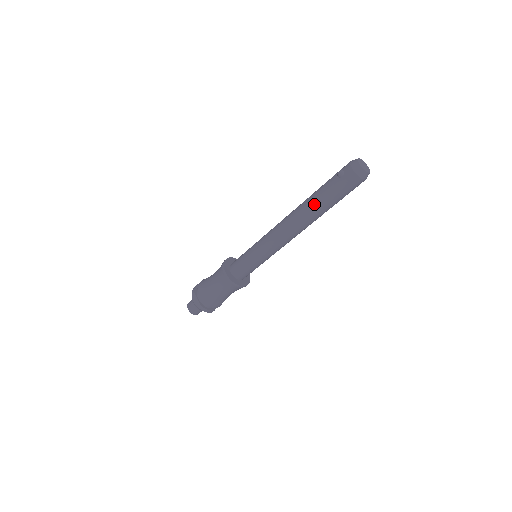
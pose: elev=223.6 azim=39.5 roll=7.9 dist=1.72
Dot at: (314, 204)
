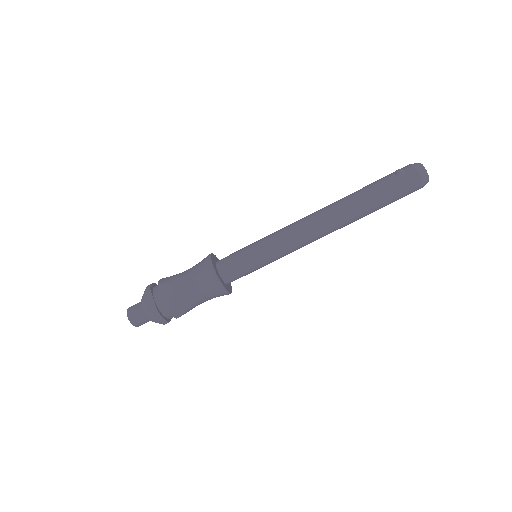
Dot at: (360, 200)
